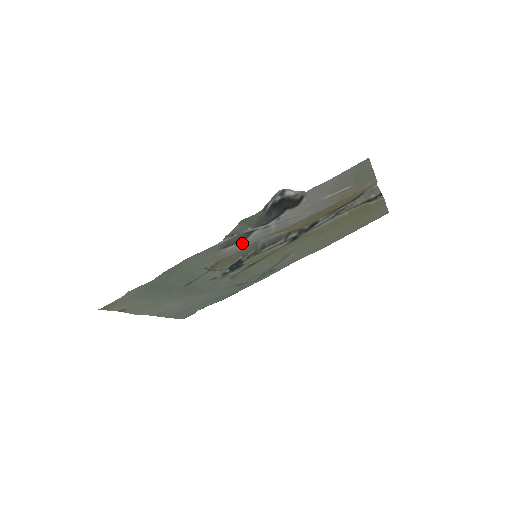
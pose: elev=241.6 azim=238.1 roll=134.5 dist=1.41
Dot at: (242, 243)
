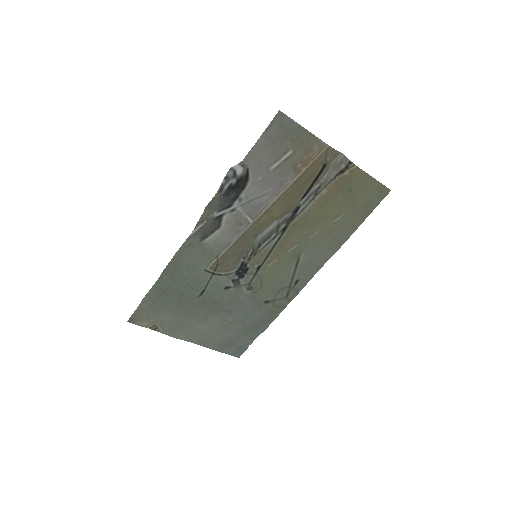
Dot at: (219, 232)
